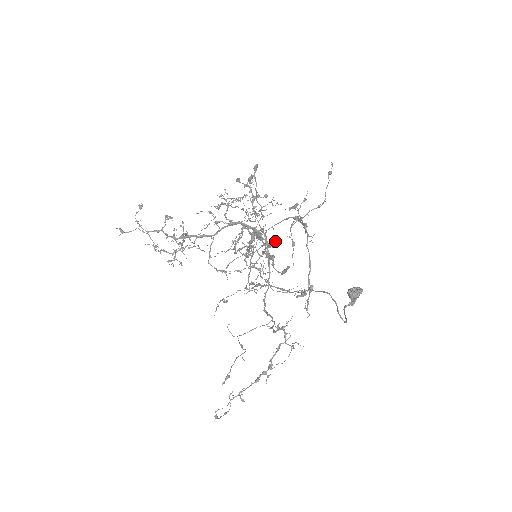
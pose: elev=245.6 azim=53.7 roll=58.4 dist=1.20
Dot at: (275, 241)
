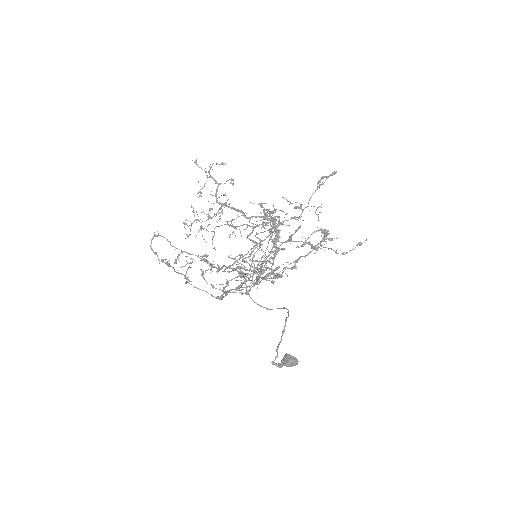
Dot at: occluded
